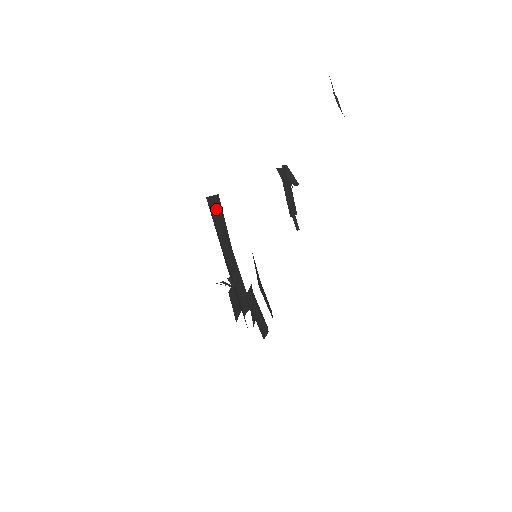
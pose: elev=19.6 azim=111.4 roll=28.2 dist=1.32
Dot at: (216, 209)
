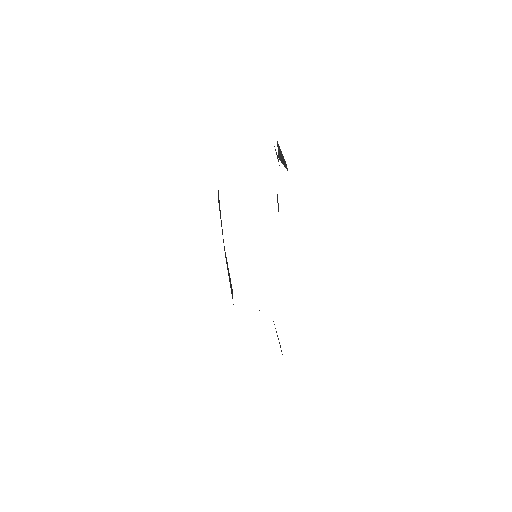
Dot at: occluded
